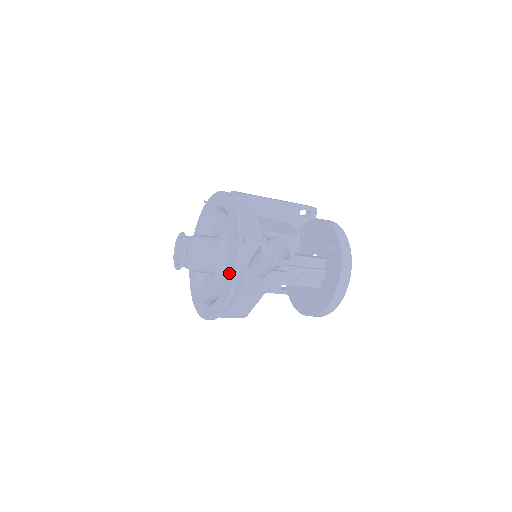
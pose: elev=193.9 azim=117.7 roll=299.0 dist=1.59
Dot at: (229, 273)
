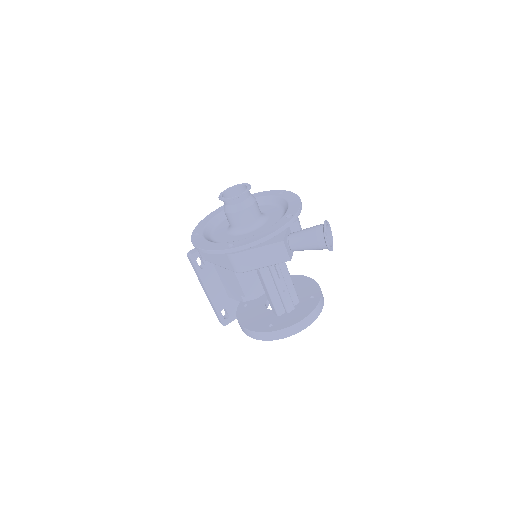
Dot at: (268, 229)
